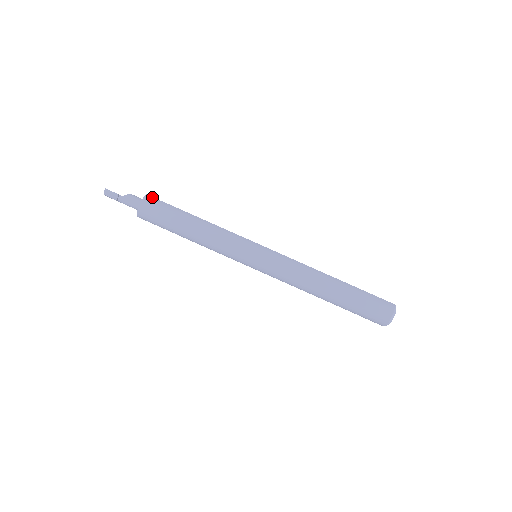
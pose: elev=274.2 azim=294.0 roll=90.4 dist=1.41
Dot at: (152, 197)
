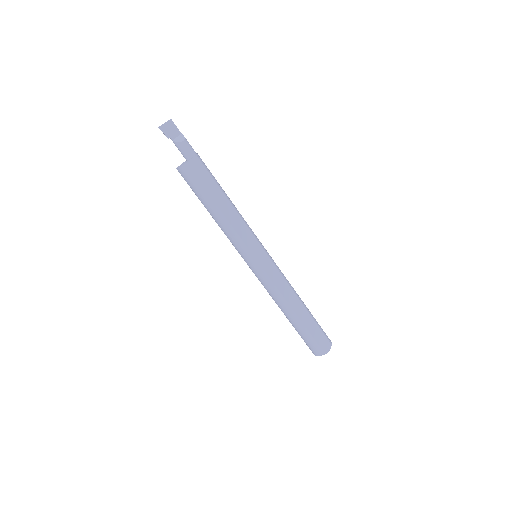
Dot at: (189, 169)
